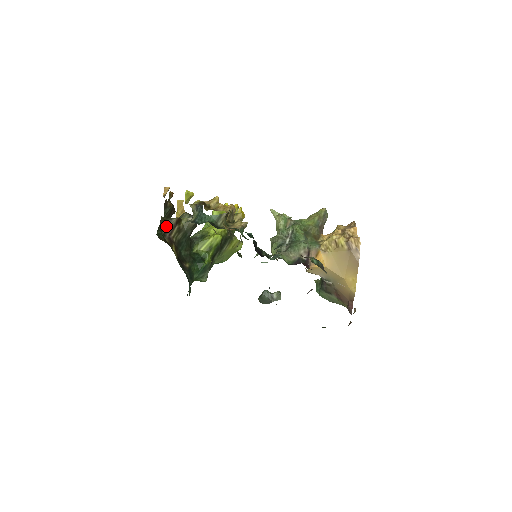
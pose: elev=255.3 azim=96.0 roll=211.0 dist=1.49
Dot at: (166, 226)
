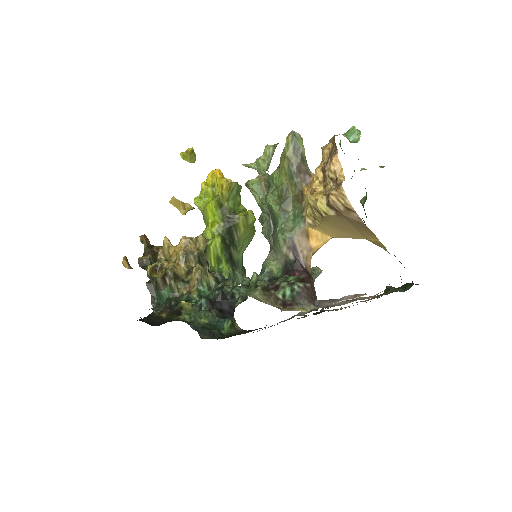
Dot at: (157, 289)
